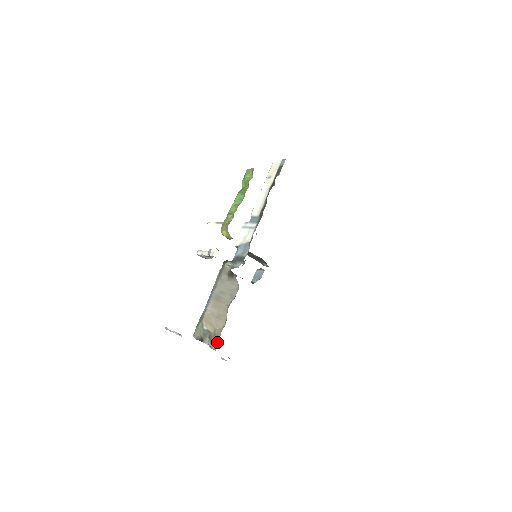
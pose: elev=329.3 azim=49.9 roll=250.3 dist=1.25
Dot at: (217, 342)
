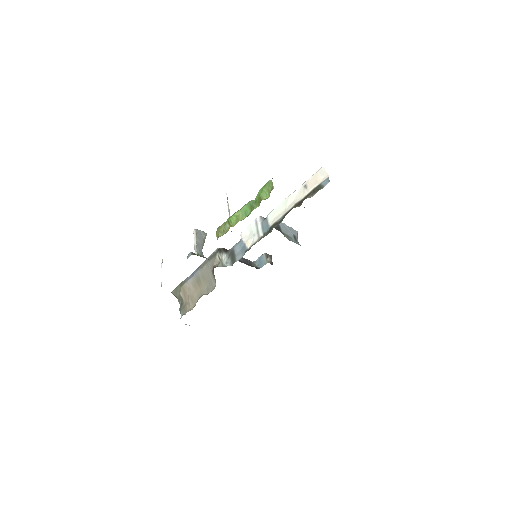
Dot at: occluded
